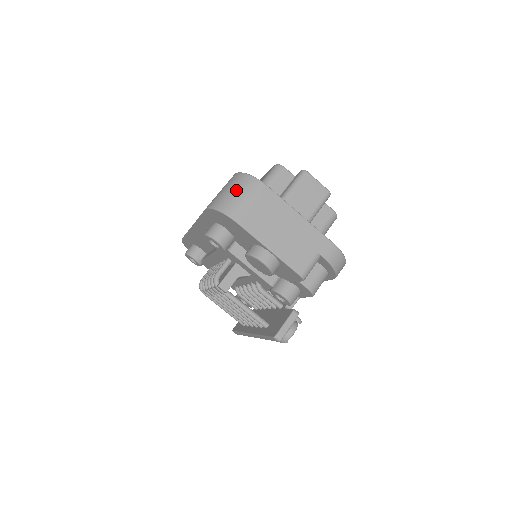
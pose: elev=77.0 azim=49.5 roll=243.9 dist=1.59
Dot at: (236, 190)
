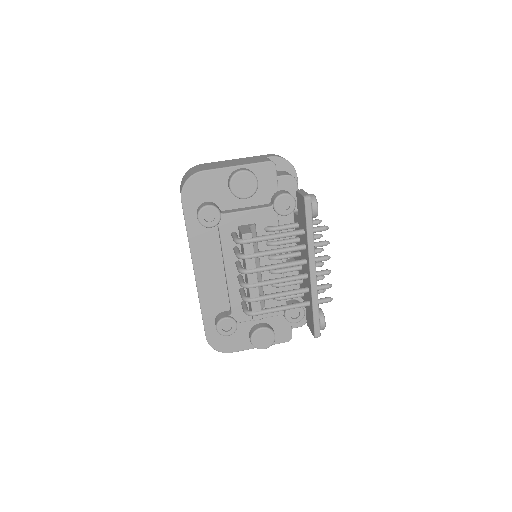
Dot at: (186, 175)
